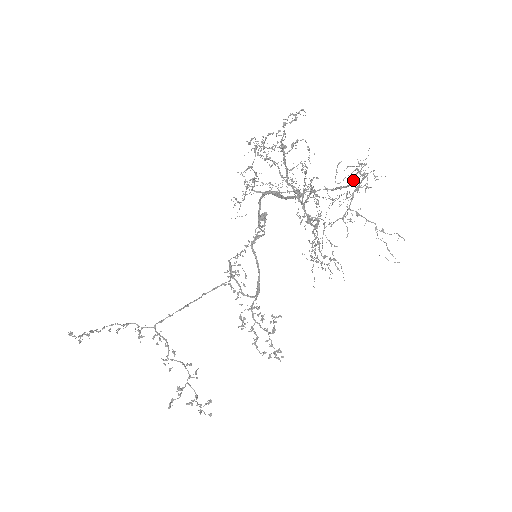
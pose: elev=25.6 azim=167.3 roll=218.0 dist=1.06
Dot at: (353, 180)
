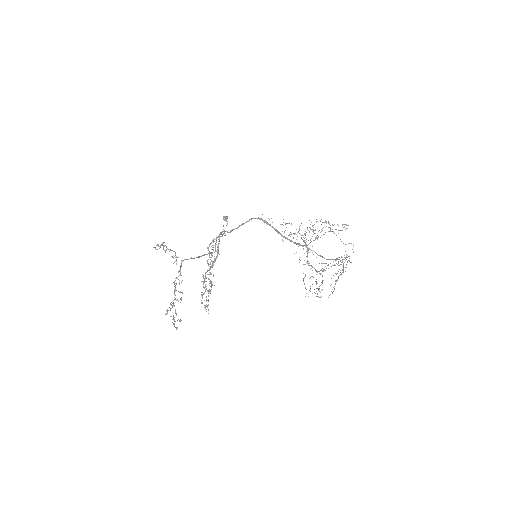
Dot at: (332, 259)
